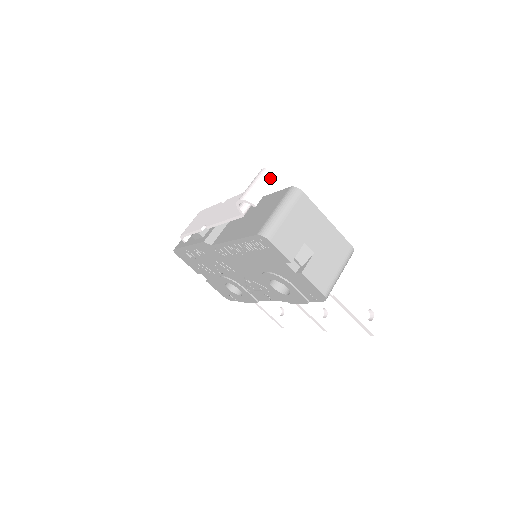
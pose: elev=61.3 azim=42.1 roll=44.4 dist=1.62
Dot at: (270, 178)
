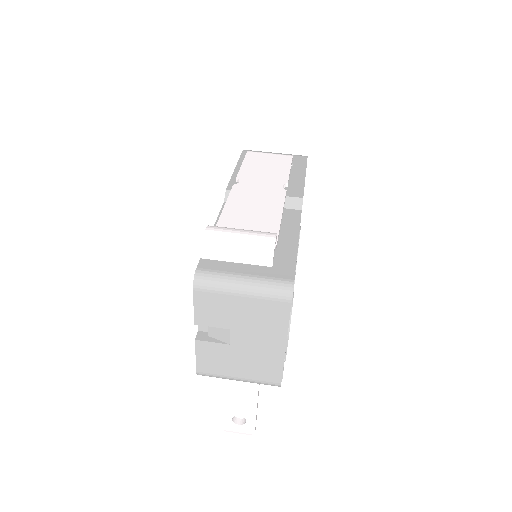
Dot at: (255, 257)
